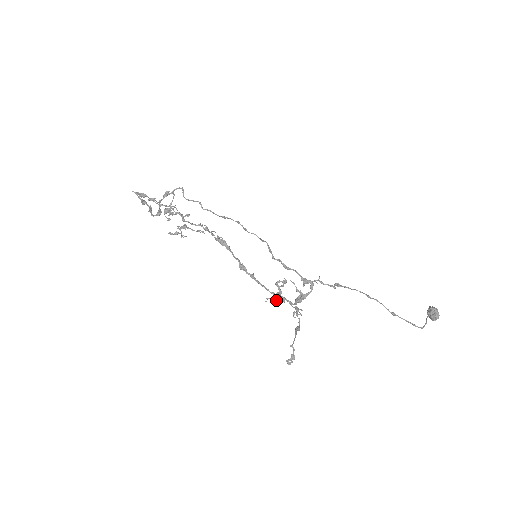
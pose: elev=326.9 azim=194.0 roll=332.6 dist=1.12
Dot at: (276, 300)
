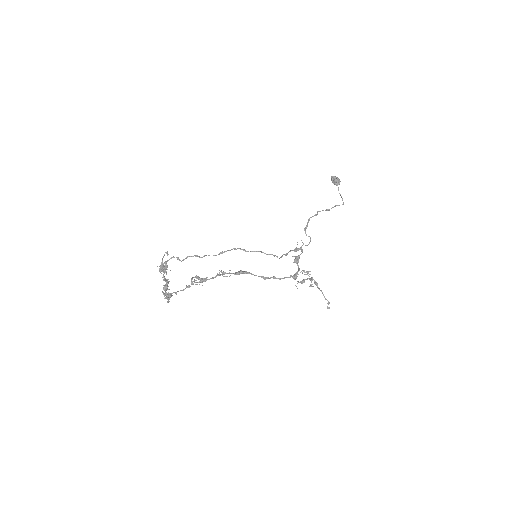
Dot at: occluded
